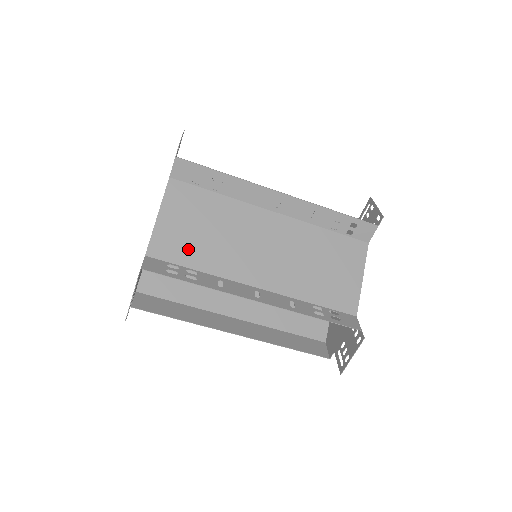
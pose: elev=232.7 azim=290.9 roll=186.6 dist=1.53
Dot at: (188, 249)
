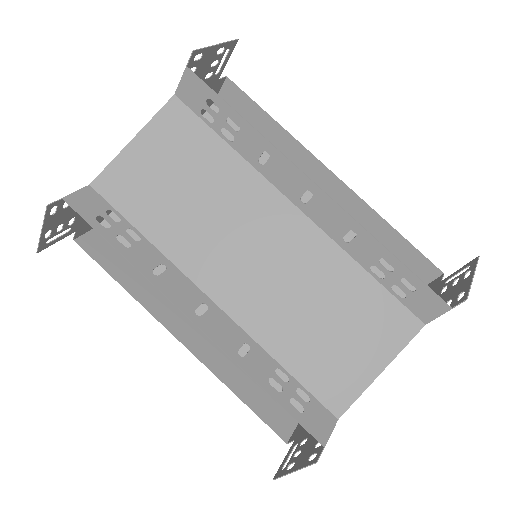
Dot at: (148, 202)
